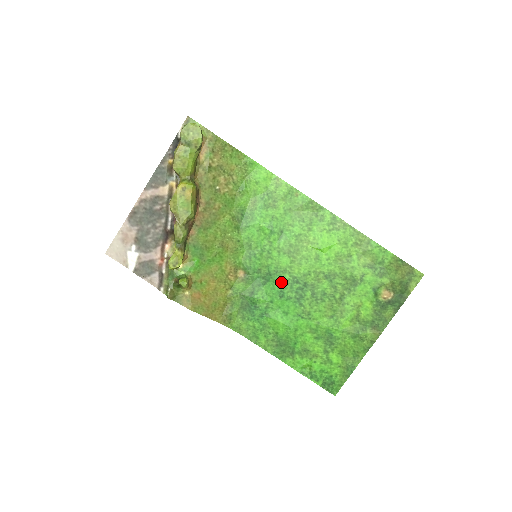
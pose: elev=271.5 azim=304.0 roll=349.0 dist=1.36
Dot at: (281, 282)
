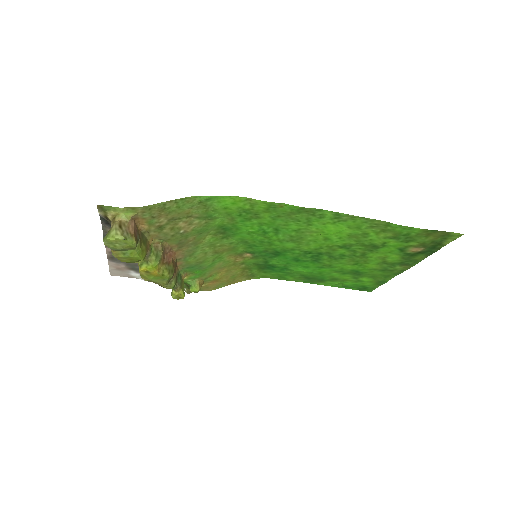
Dot at: (292, 255)
